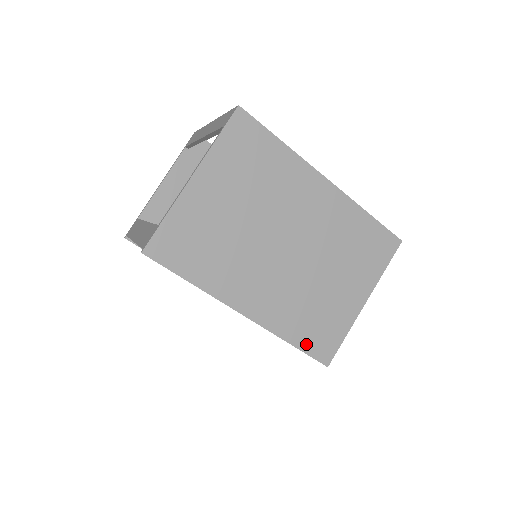
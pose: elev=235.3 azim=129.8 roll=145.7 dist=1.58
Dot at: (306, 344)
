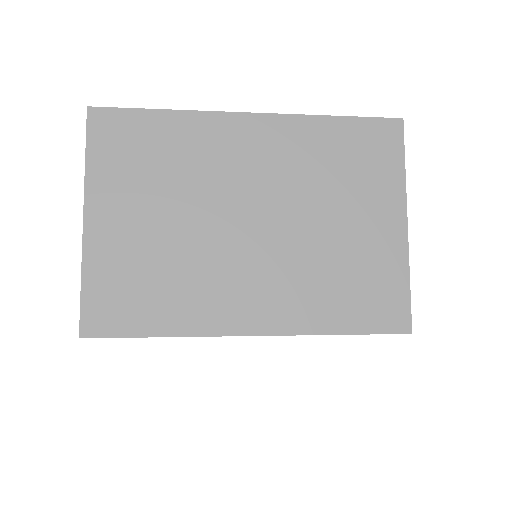
Dot at: (360, 322)
